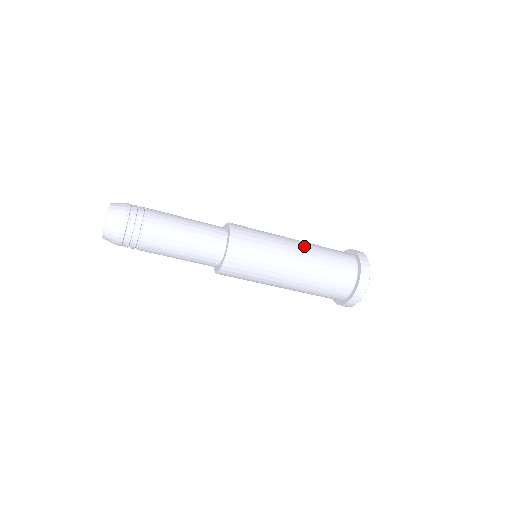
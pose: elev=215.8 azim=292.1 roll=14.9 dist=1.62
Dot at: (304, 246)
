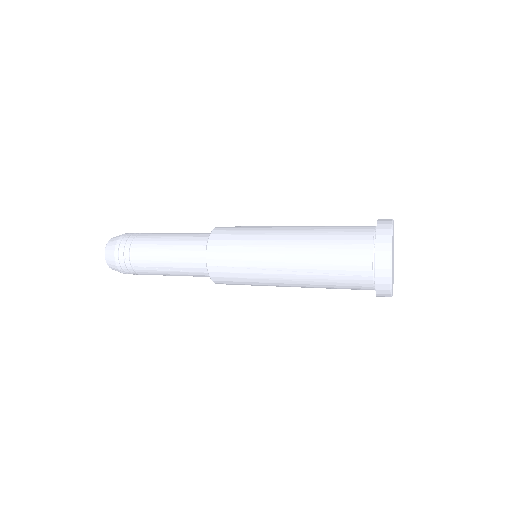
Dot at: (301, 227)
